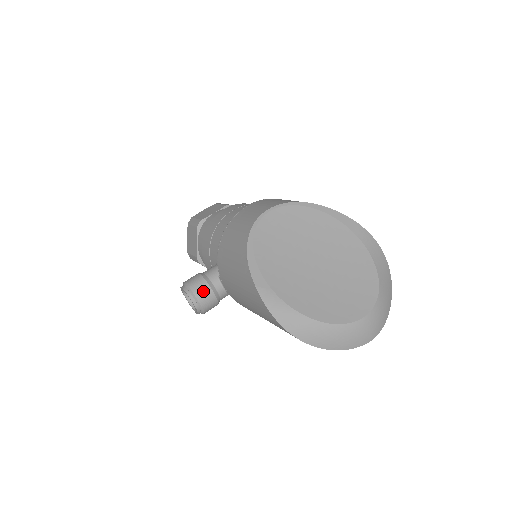
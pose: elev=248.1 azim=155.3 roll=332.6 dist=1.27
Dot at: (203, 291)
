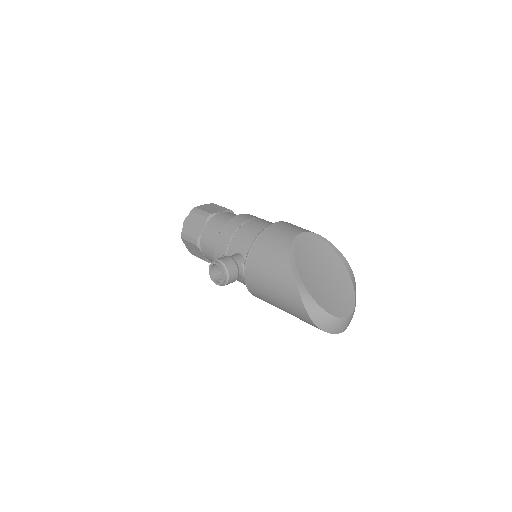
Dot at: (233, 270)
